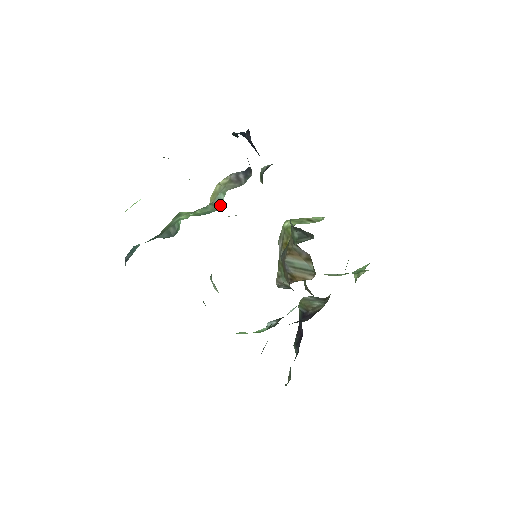
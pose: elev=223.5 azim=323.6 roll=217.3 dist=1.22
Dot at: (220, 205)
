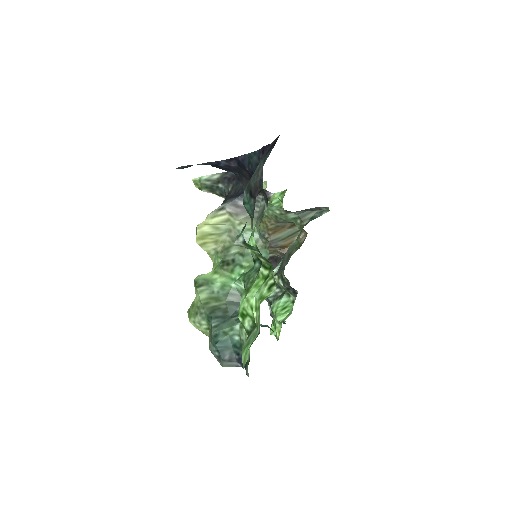
Dot at: (259, 243)
